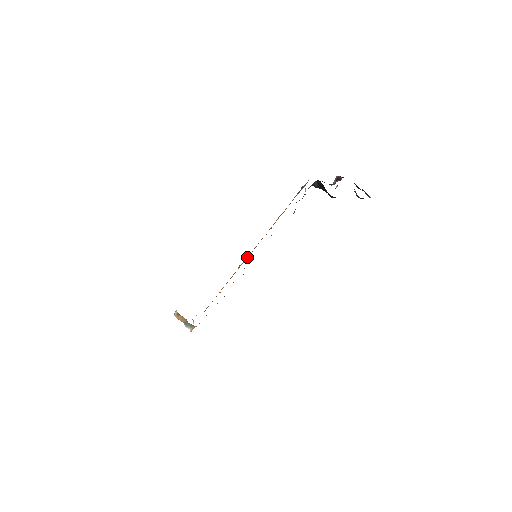
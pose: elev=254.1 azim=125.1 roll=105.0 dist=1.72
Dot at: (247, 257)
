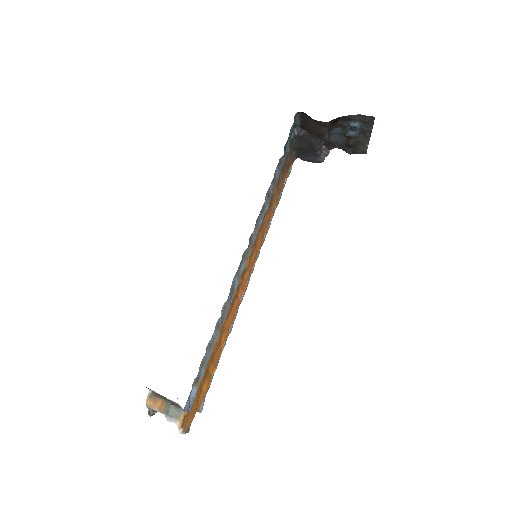
Dot at: (246, 284)
